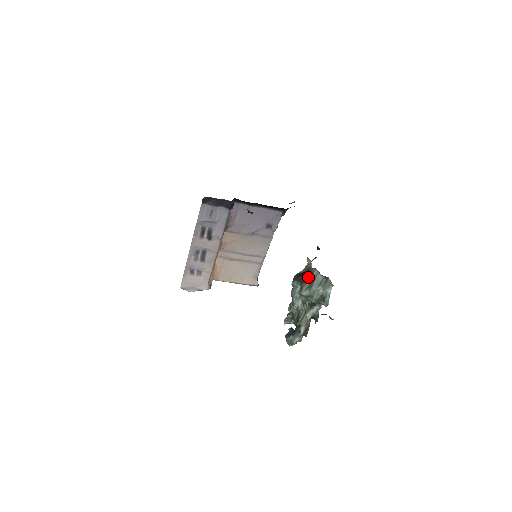
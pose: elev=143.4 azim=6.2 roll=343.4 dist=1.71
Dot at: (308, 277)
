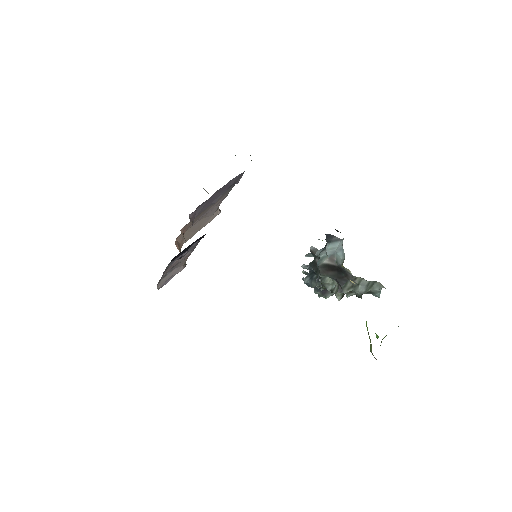
Dot at: (347, 279)
